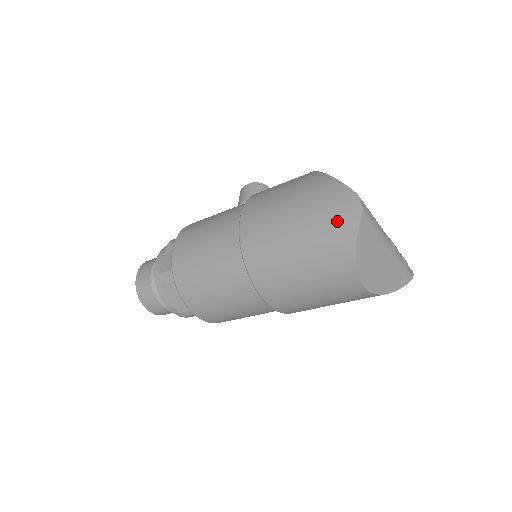
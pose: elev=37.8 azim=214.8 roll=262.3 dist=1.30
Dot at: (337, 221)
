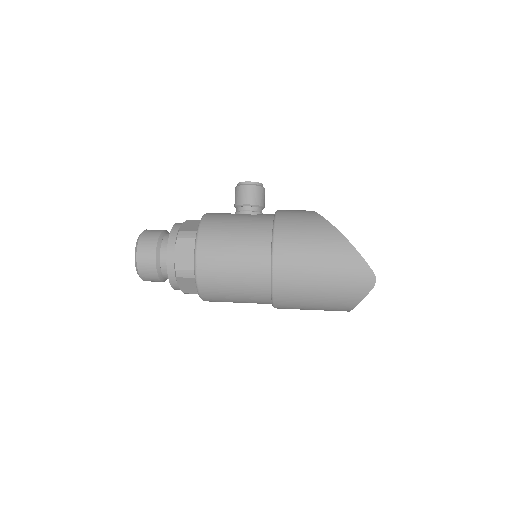
Dot at: (355, 286)
